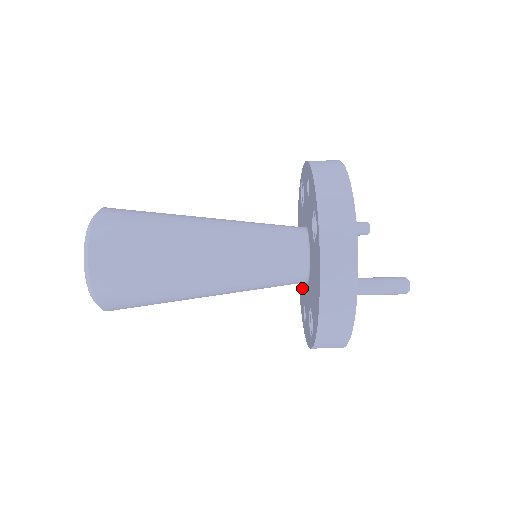
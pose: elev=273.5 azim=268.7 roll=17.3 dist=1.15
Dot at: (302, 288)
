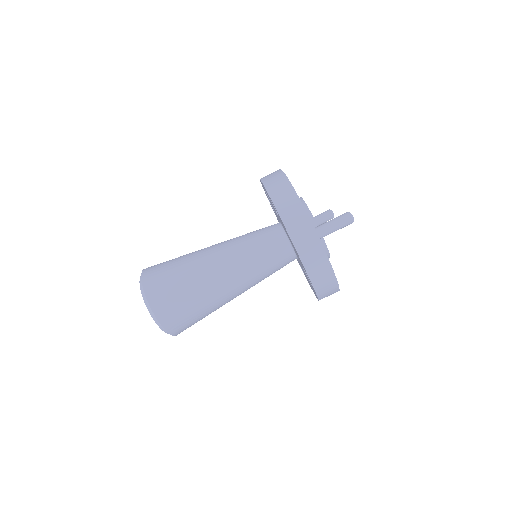
Dot at: (303, 271)
